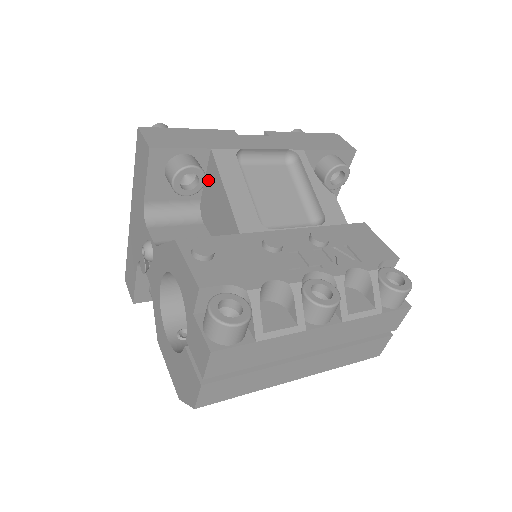
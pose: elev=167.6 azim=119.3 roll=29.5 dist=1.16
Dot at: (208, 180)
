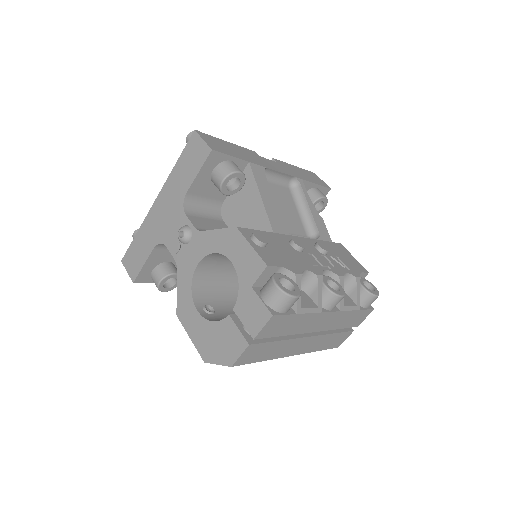
Dot at: occluded
